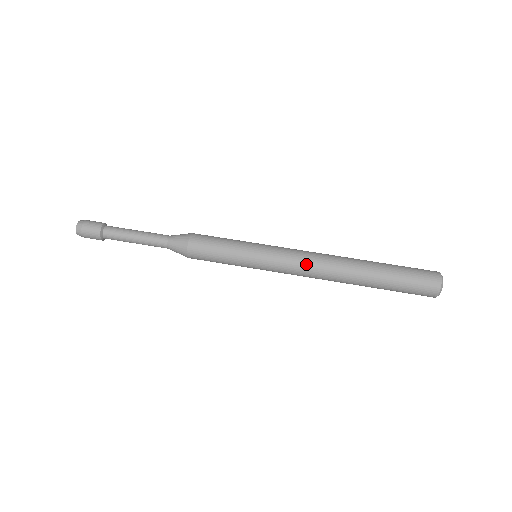
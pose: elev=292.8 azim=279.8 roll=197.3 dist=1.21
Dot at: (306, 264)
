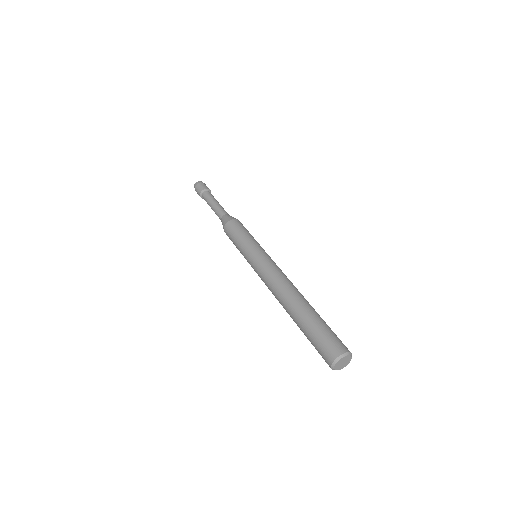
Dot at: (276, 273)
